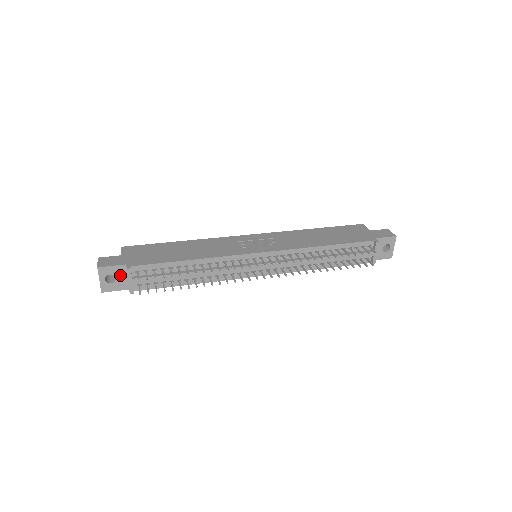
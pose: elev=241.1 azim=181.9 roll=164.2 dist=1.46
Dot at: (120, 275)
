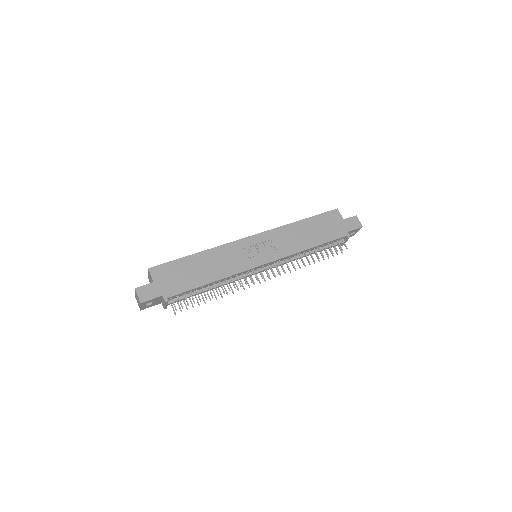
Dot at: (156, 300)
